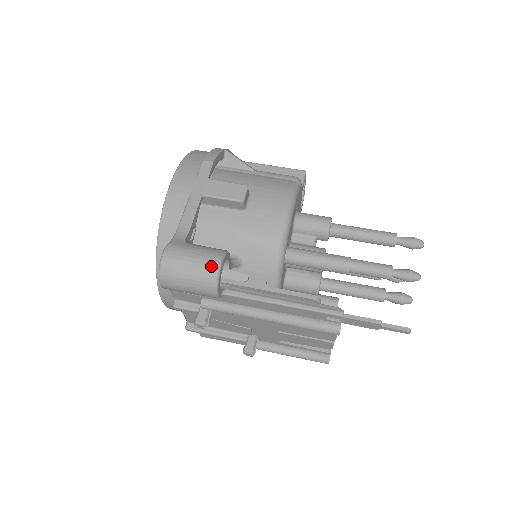
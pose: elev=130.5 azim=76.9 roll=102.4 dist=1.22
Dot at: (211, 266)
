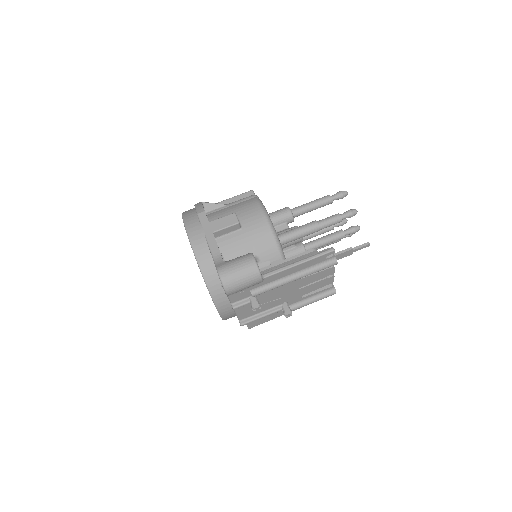
Dot at: (251, 264)
